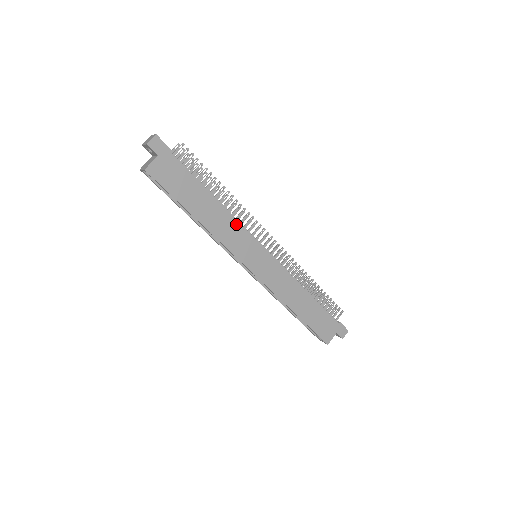
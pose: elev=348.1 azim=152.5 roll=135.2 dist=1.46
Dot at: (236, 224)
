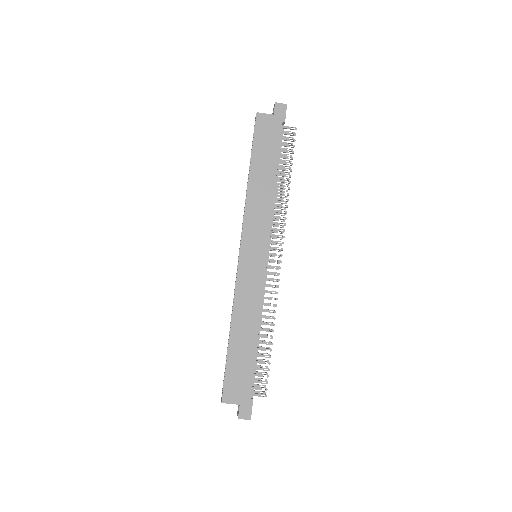
Dot at: (269, 212)
